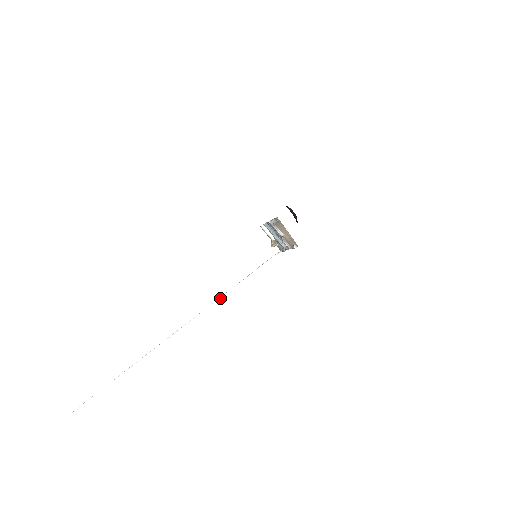
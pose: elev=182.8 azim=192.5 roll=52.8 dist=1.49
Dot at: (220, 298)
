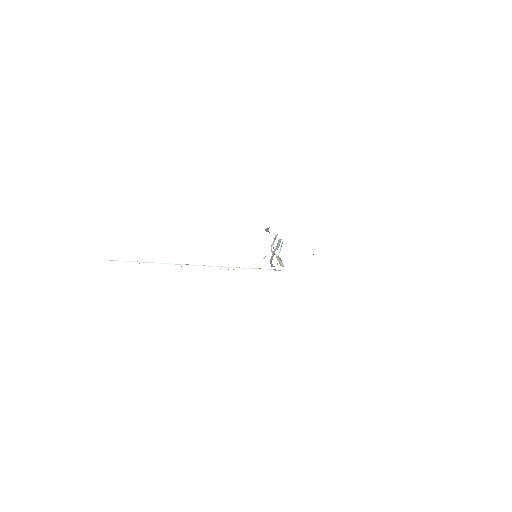
Dot at: (217, 266)
